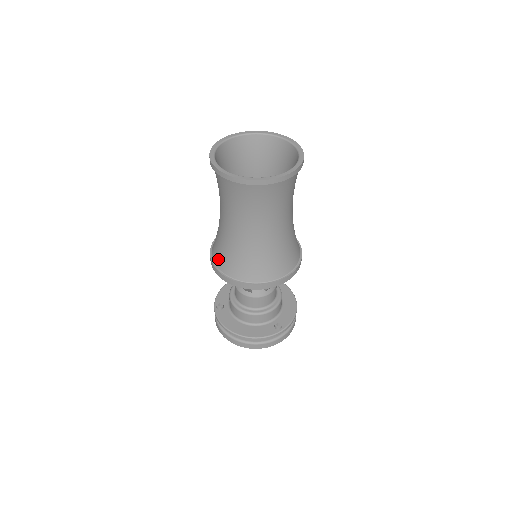
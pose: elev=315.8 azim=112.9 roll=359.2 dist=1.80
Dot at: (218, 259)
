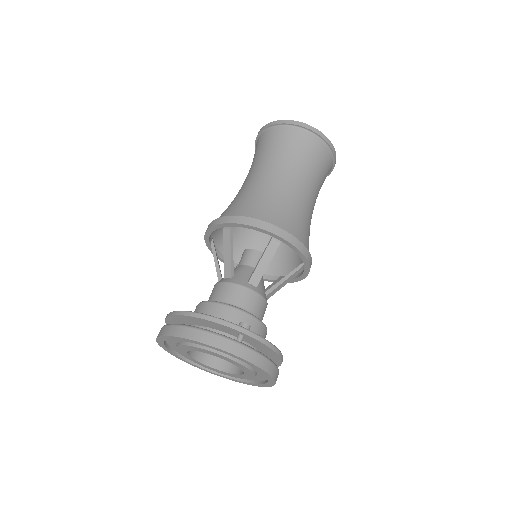
Dot at: occluded
